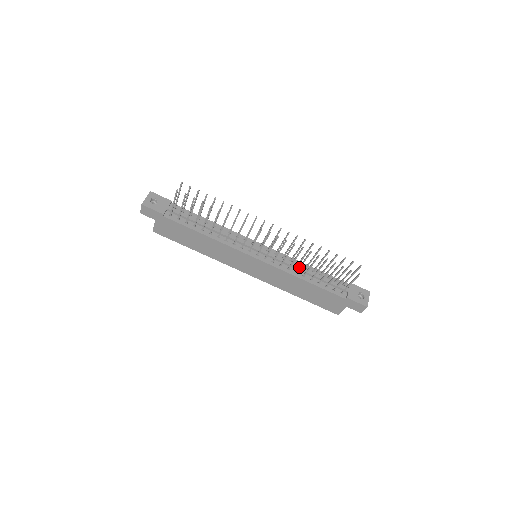
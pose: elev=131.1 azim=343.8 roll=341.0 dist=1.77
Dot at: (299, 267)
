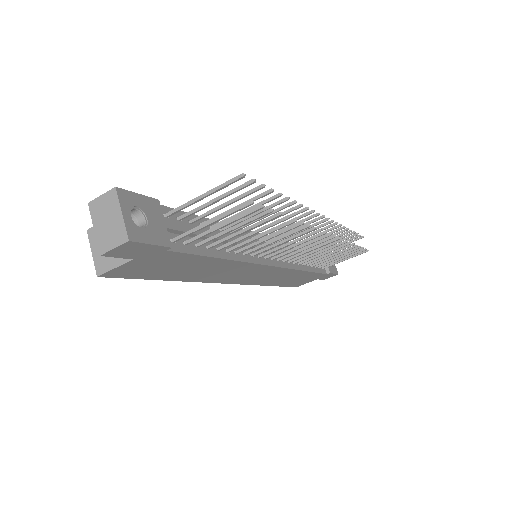
Dot at: (312, 259)
